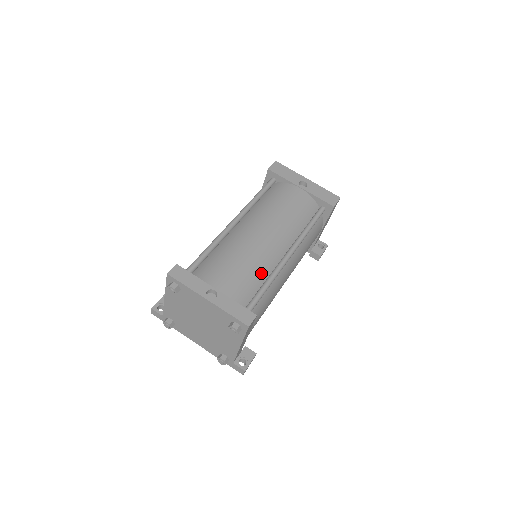
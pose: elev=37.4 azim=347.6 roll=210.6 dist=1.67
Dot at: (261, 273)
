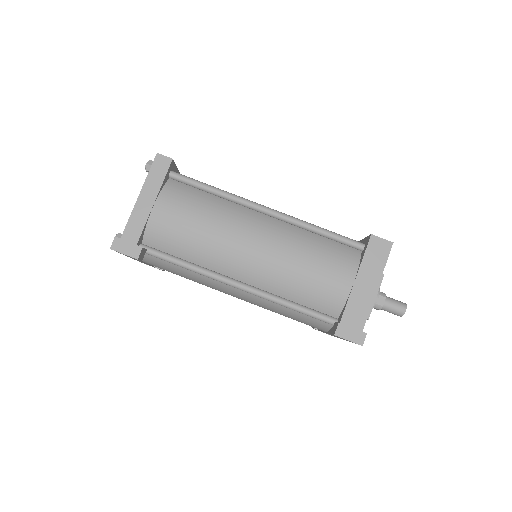
Dot at: occluded
